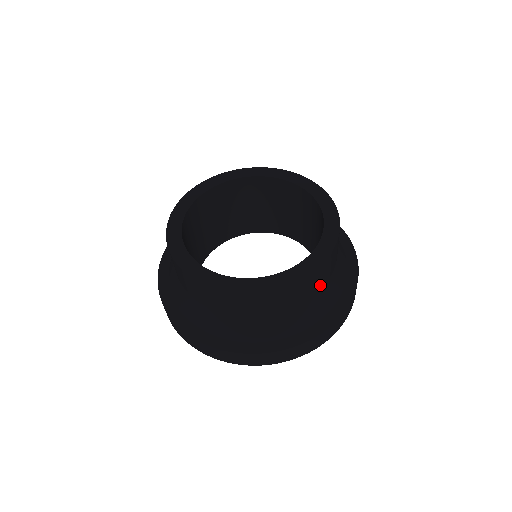
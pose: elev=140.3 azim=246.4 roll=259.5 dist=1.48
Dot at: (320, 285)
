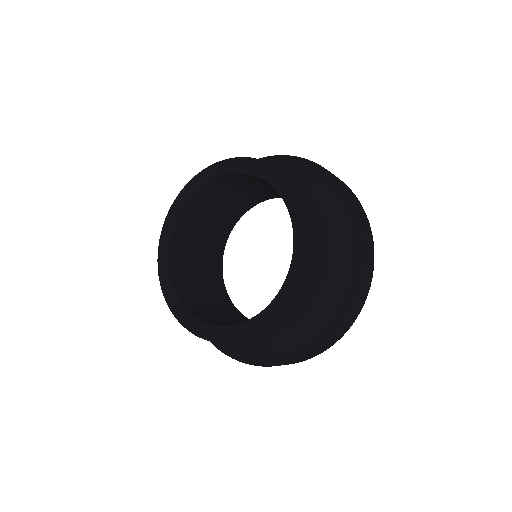
Dot at: (269, 337)
